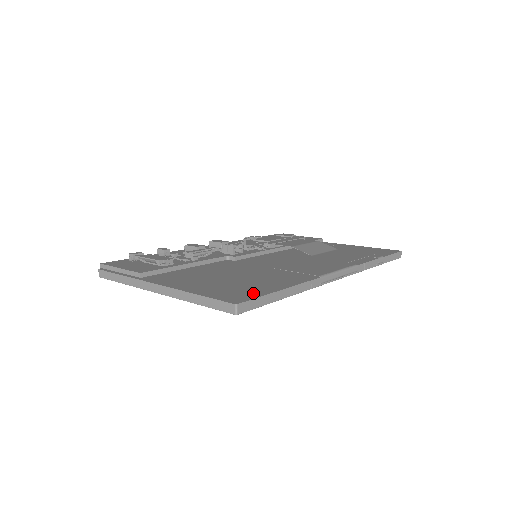
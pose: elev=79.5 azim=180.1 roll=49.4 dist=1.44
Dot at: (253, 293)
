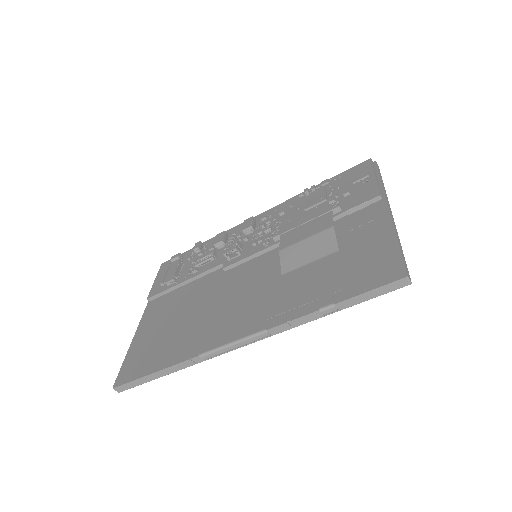
Dot at: (138, 371)
